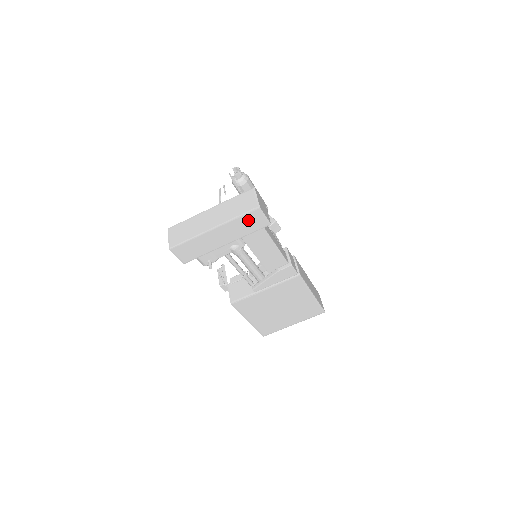
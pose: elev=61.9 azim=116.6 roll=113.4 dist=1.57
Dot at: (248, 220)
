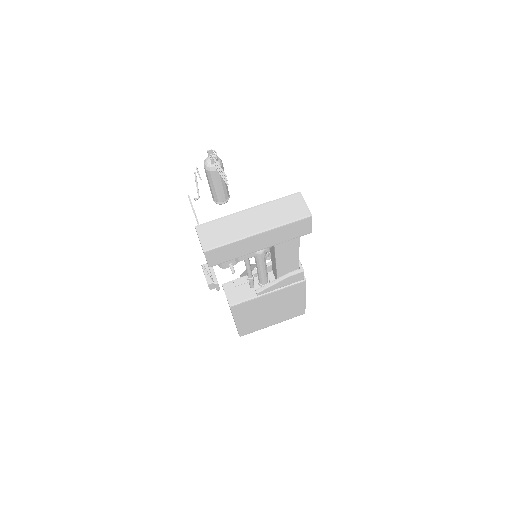
Dot at: (294, 227)
